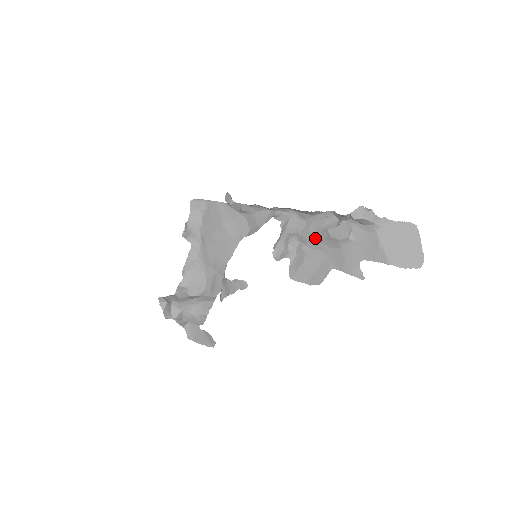
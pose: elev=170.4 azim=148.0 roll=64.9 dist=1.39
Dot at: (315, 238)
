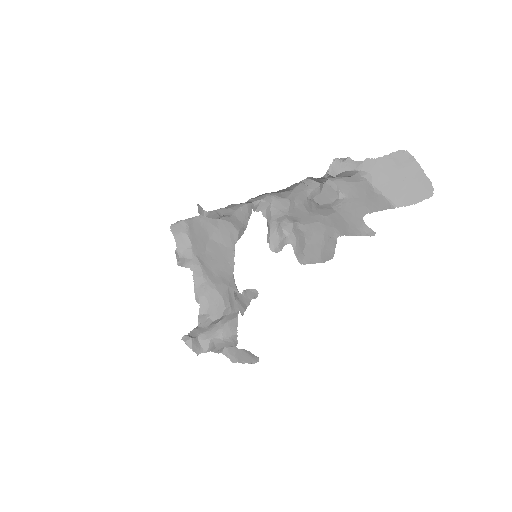
Dot at: (305, 212)
